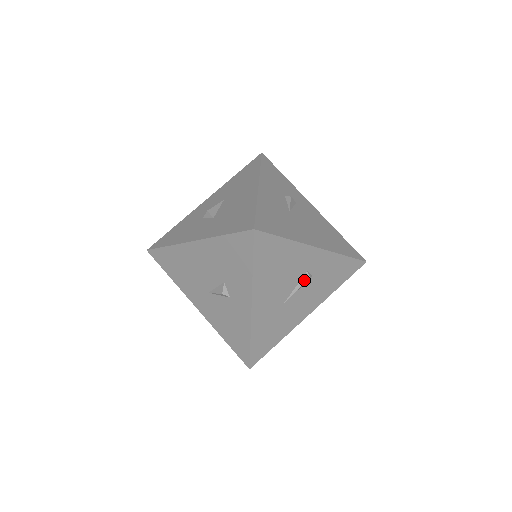
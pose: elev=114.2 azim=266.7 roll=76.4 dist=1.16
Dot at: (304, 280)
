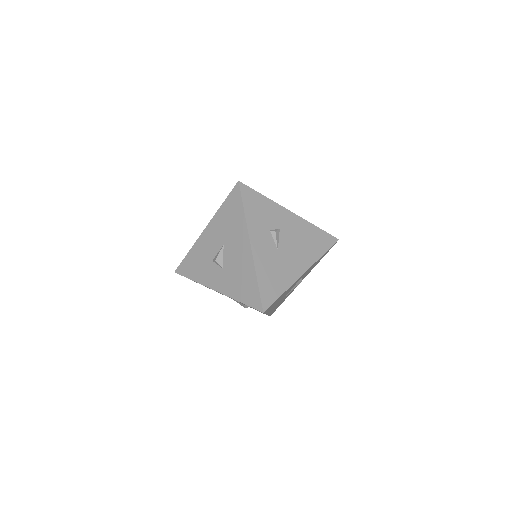
Dot at: (297, 284)
